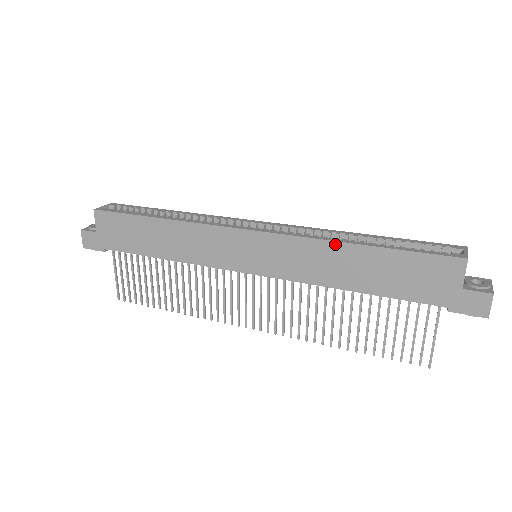
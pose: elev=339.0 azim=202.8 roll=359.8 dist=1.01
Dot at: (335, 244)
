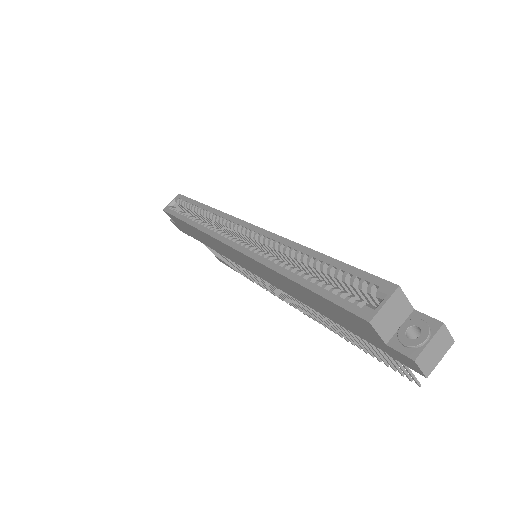
Dot at: (276, 273)
